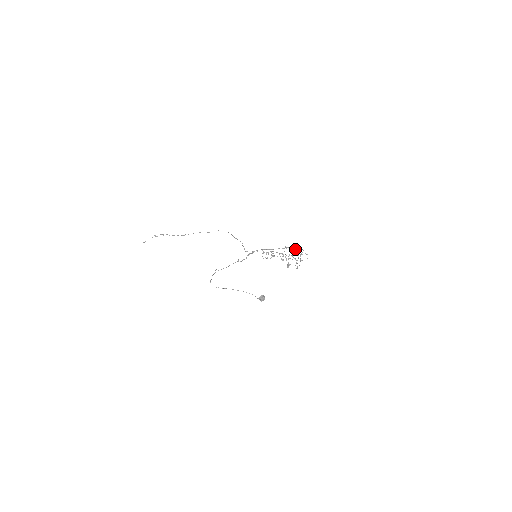
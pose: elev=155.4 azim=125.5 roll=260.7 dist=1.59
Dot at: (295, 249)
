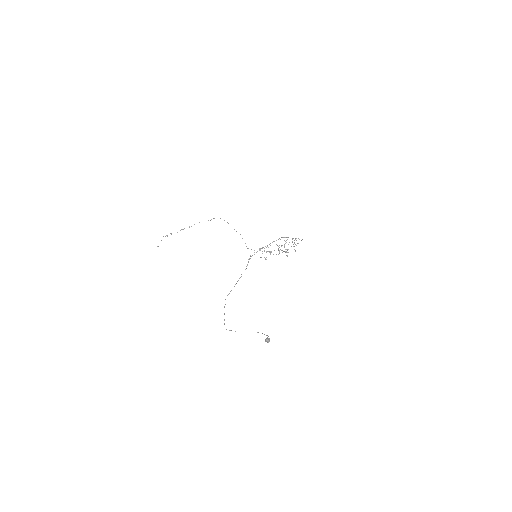
Dot at: occluded
